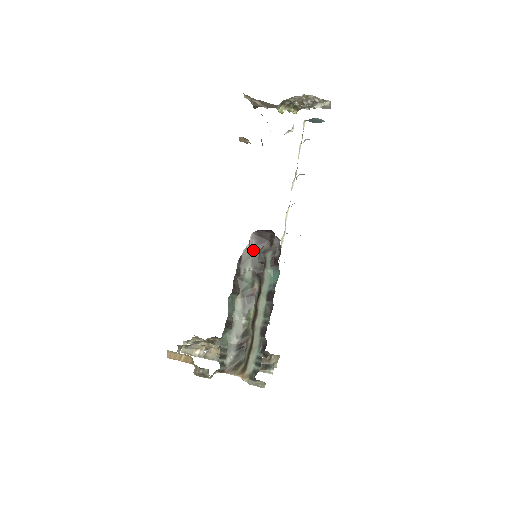
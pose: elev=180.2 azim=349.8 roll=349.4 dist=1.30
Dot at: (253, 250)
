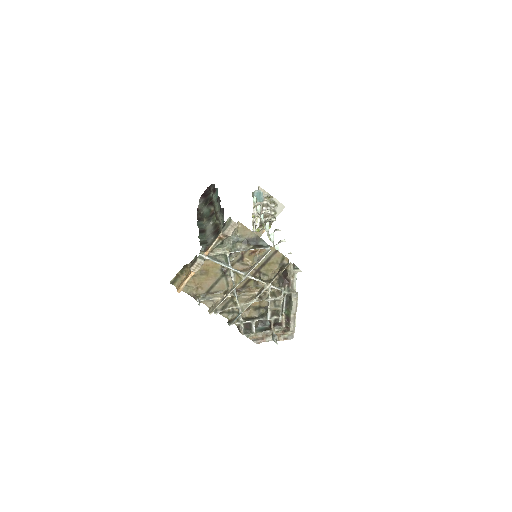
Dot at: (203, 202)
